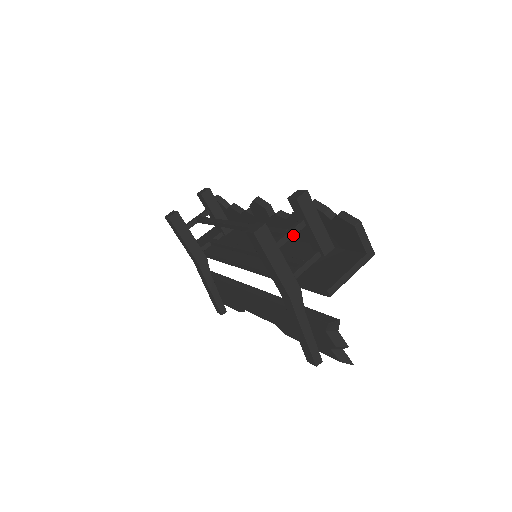
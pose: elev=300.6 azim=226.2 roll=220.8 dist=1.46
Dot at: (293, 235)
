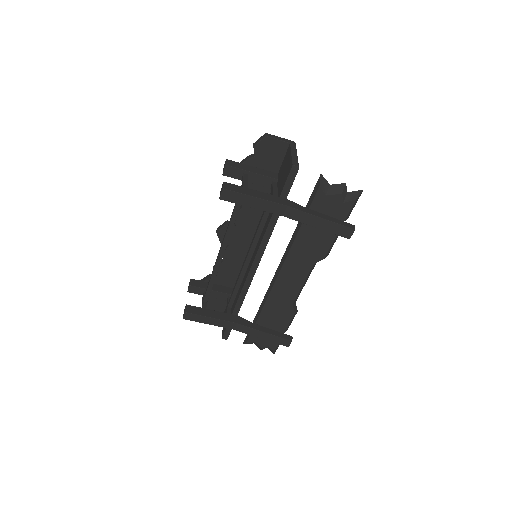
Dot at: (247, 182)
